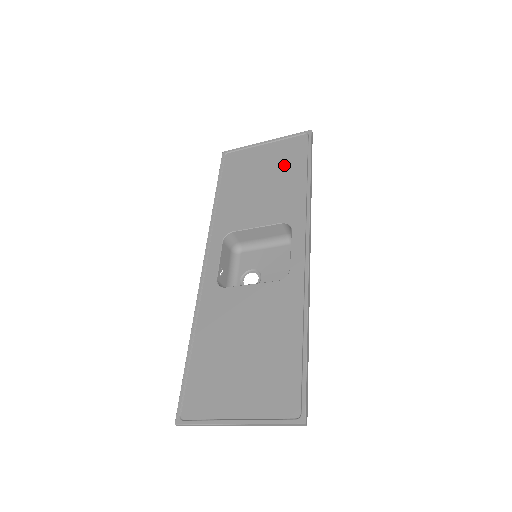
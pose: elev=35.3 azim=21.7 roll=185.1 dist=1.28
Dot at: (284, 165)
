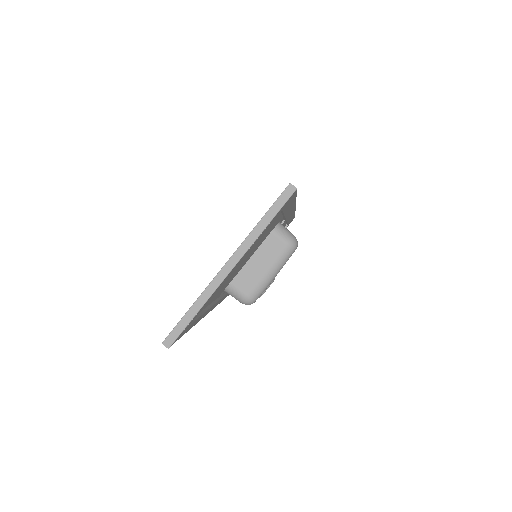
Dot at: occluded
